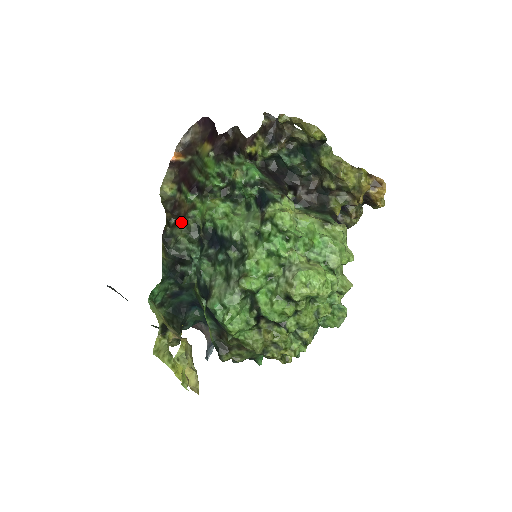
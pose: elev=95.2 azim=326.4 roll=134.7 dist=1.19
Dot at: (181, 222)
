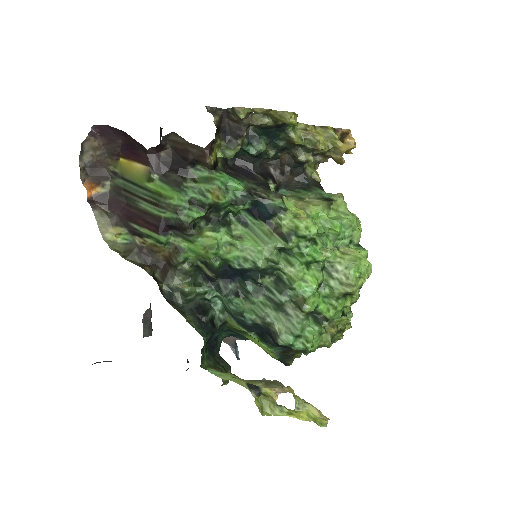
Dot at: (170, 271)
